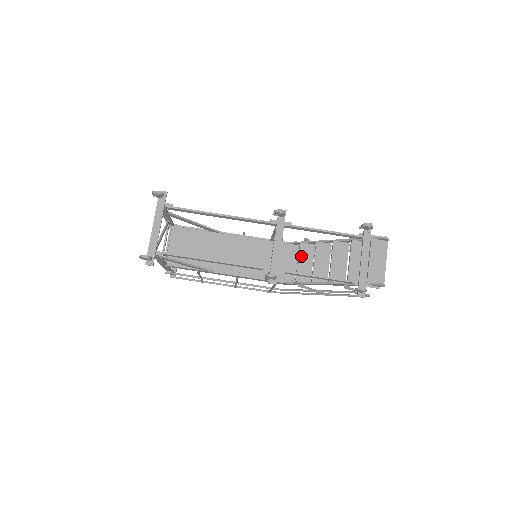
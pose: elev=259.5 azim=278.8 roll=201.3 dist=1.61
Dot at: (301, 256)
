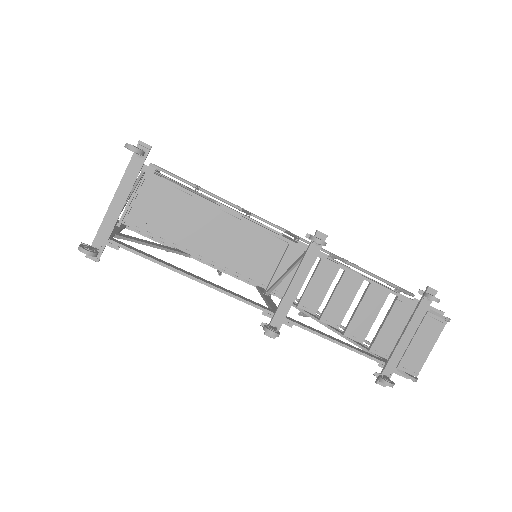
Dot at: (317, 276)
